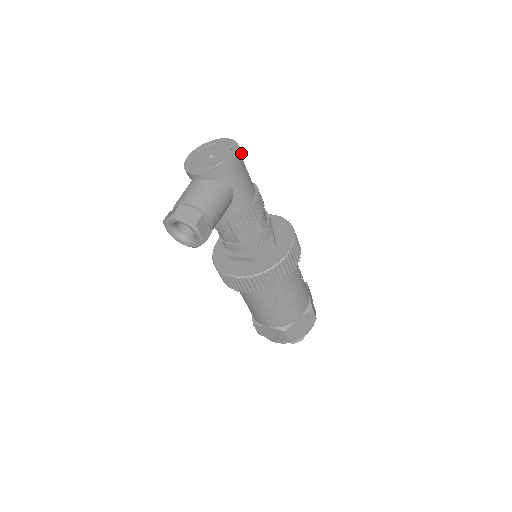
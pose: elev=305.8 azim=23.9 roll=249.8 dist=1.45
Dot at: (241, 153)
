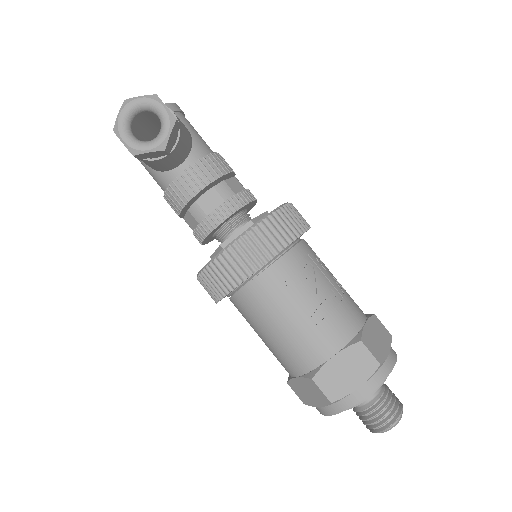
Dot at: occluded
